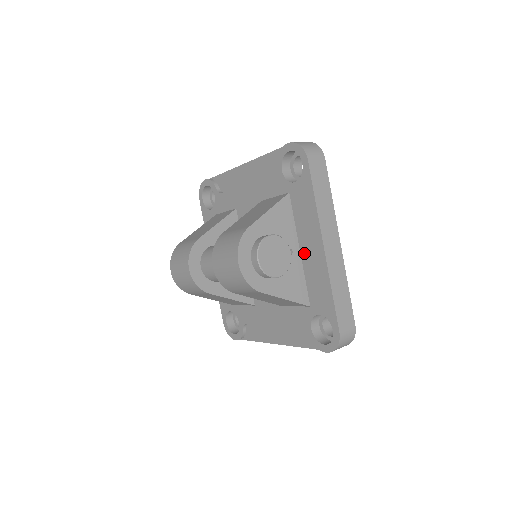
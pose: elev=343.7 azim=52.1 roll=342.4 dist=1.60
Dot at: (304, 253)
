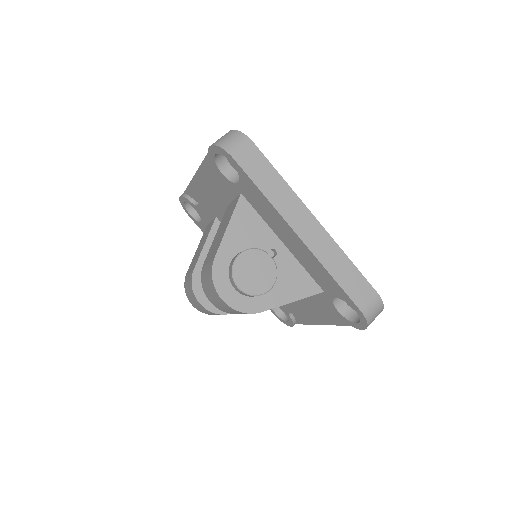
Dot at: (288, 246)
